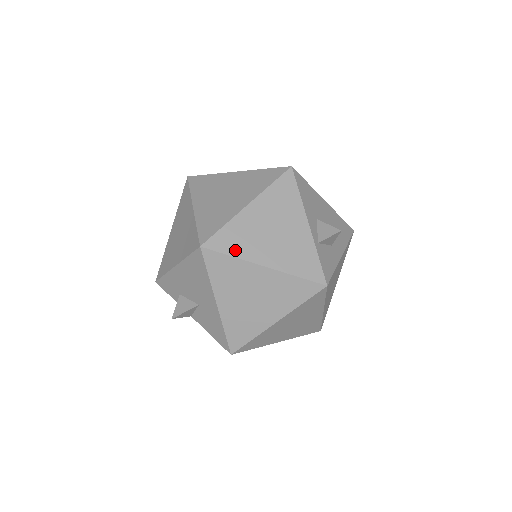
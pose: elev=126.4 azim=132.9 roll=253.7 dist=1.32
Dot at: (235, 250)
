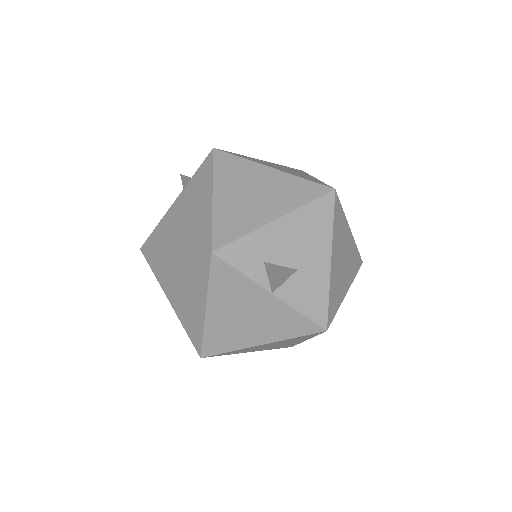
Dot at: occluded
